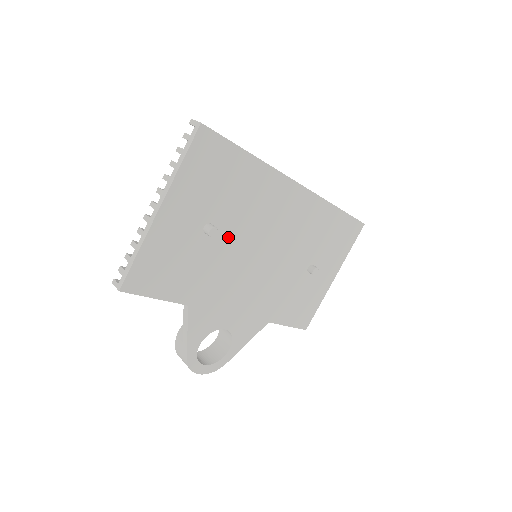
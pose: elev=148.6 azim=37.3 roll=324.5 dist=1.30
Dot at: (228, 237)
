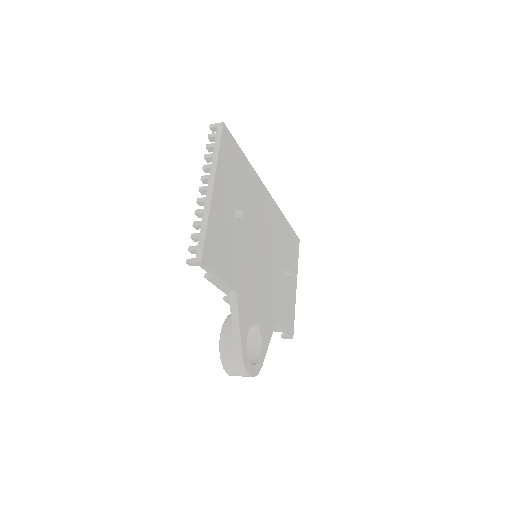
Dot at: (246, 227)
